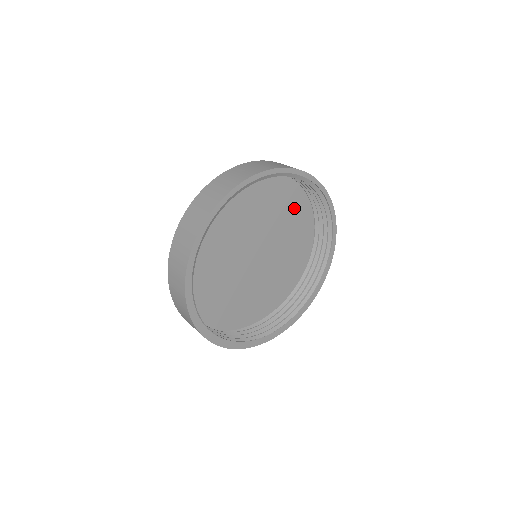
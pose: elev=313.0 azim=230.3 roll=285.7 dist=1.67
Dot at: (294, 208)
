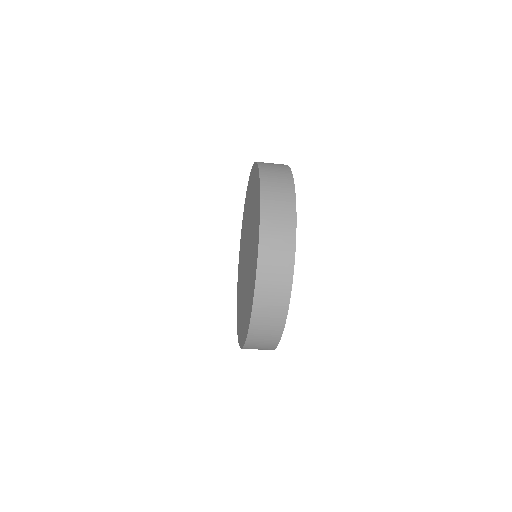
Dot at: occluded
